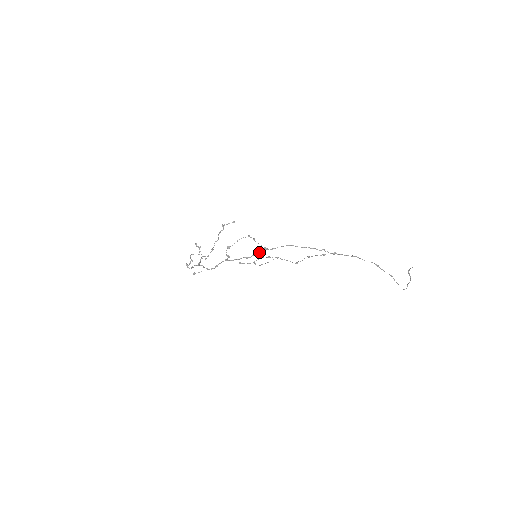
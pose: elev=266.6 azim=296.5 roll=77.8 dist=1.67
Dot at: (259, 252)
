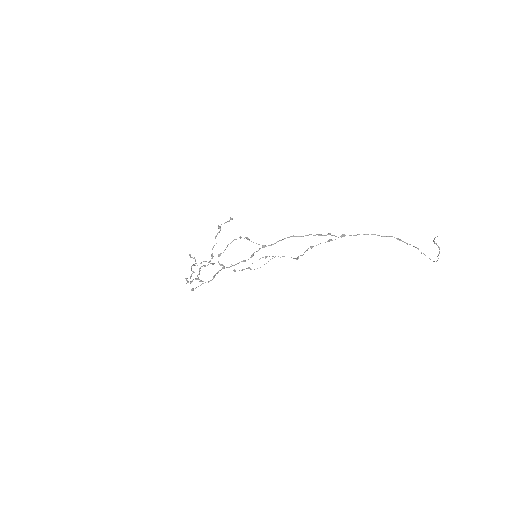
Dot at: occluded
